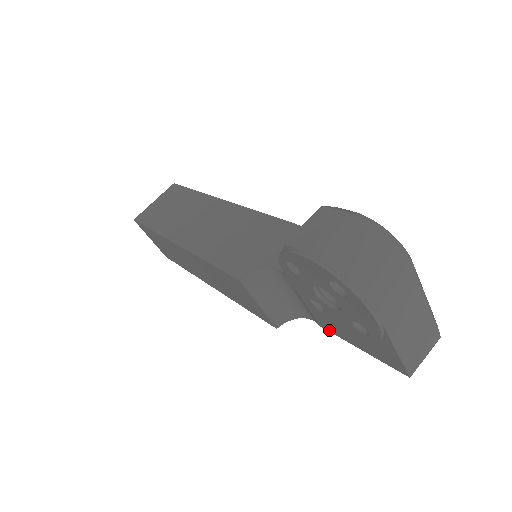
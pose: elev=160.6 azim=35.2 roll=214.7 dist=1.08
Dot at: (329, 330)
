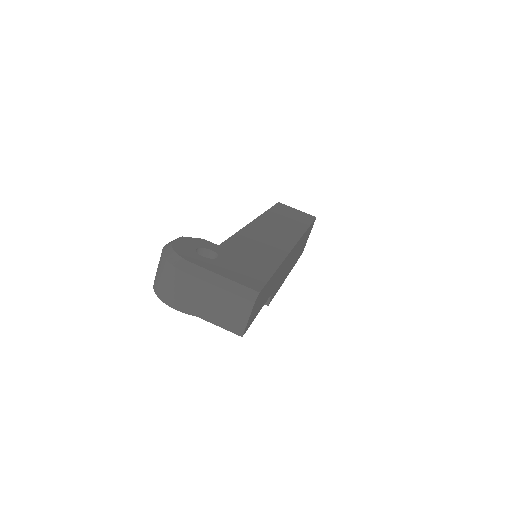
Dot at: occluded
